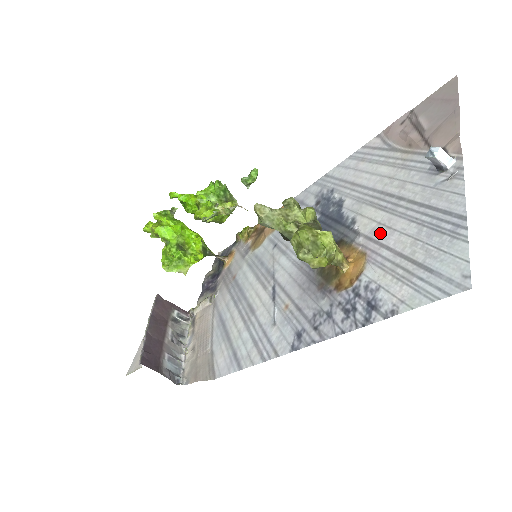
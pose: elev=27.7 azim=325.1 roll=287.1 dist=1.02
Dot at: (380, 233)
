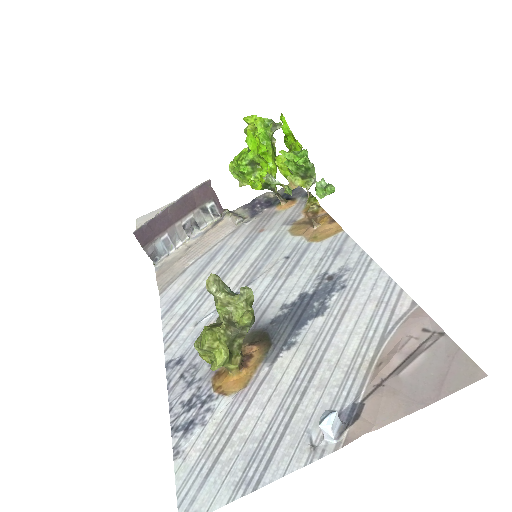
Dot at: (265, 391)
